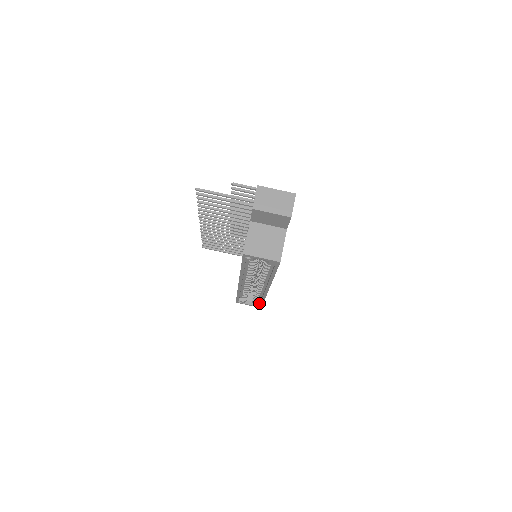
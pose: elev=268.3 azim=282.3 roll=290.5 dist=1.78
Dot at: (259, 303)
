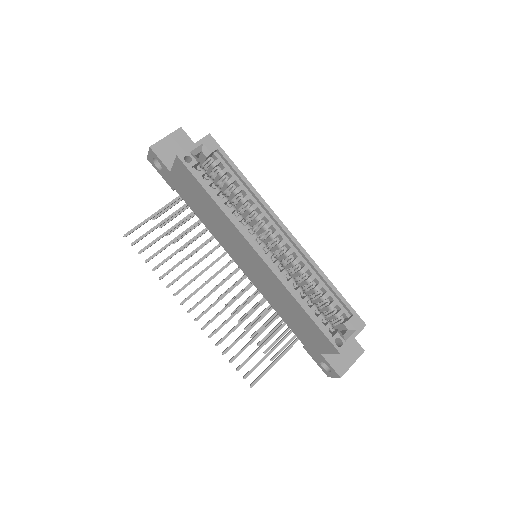
Dot at: (351, 316)
